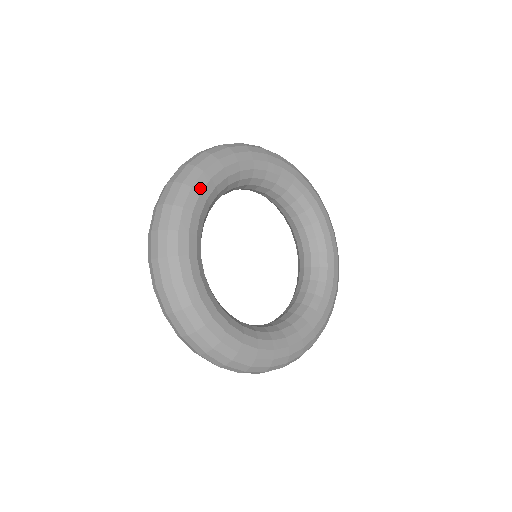
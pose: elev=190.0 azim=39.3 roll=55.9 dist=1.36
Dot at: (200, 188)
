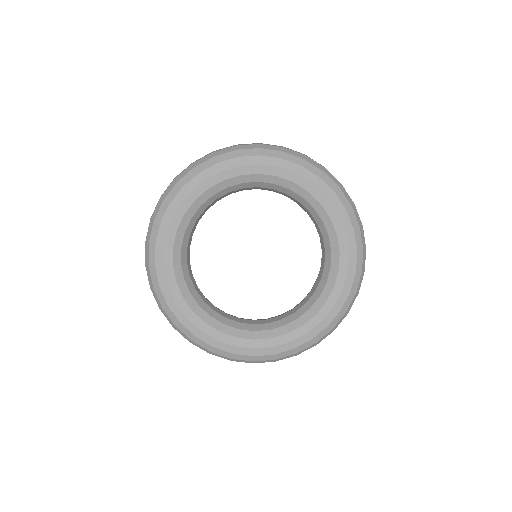
Dot at: (189, 189)
